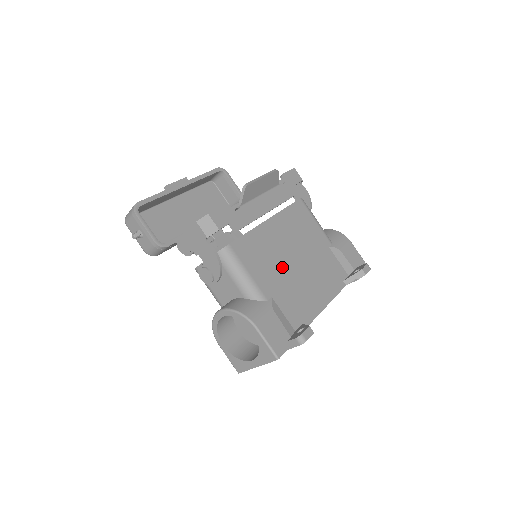
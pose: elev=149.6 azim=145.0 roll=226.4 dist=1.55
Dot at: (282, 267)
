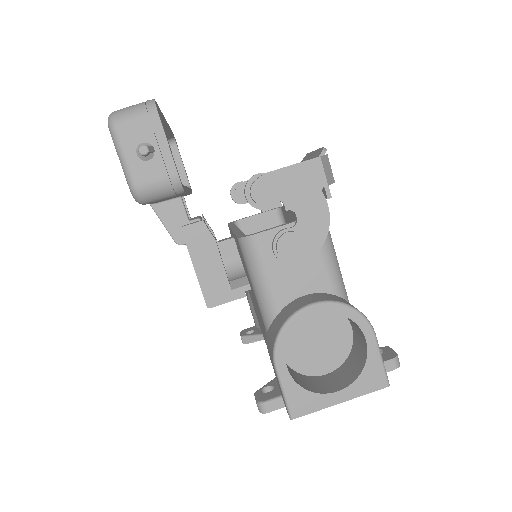
Dot at: occluded
